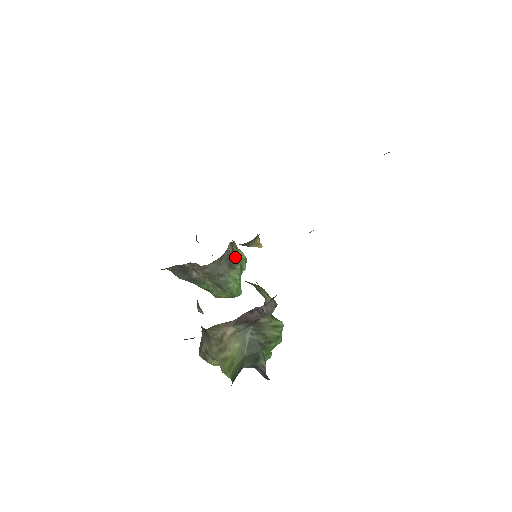
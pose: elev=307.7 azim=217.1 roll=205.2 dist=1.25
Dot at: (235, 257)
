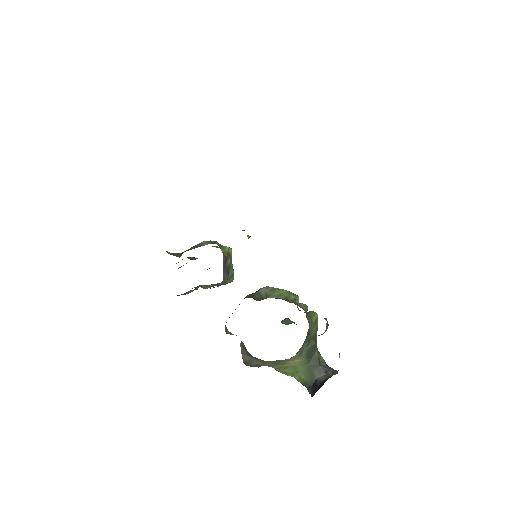
Dot at: (227, 259)
